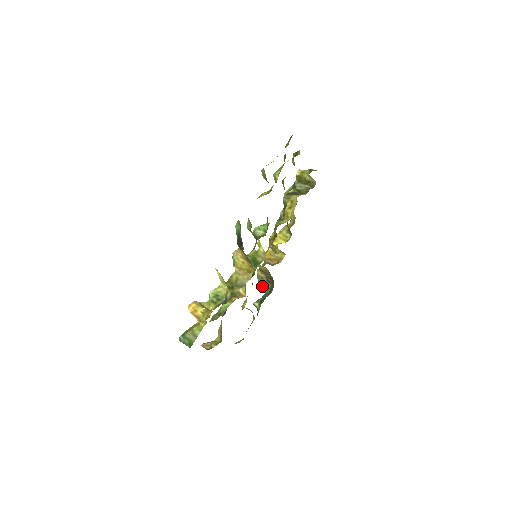
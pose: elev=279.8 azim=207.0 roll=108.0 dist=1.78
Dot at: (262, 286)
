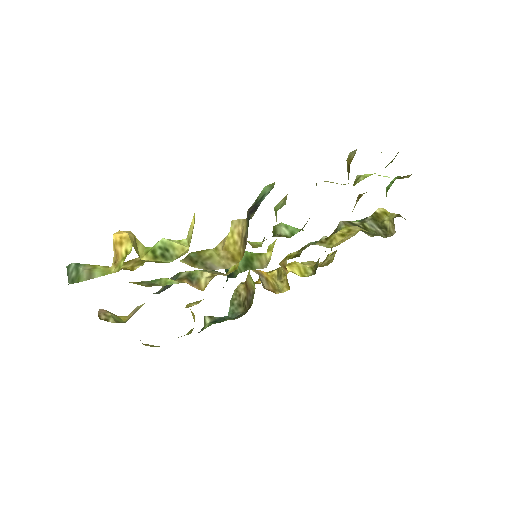
Dot at: (232, 305)
